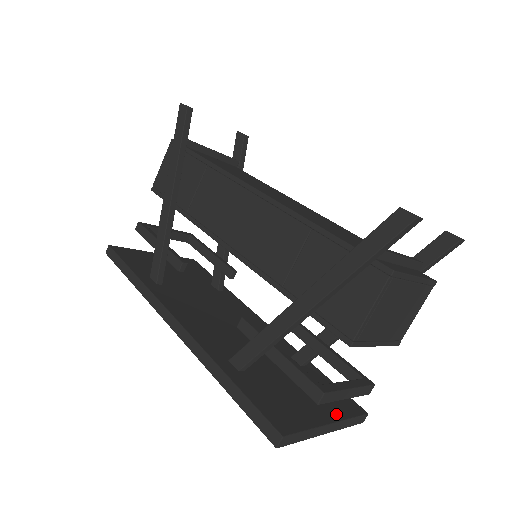
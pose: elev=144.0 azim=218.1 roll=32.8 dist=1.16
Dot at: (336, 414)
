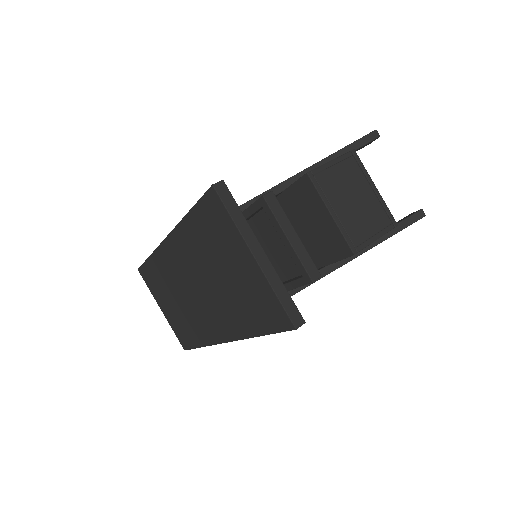
Dot at: occluded
